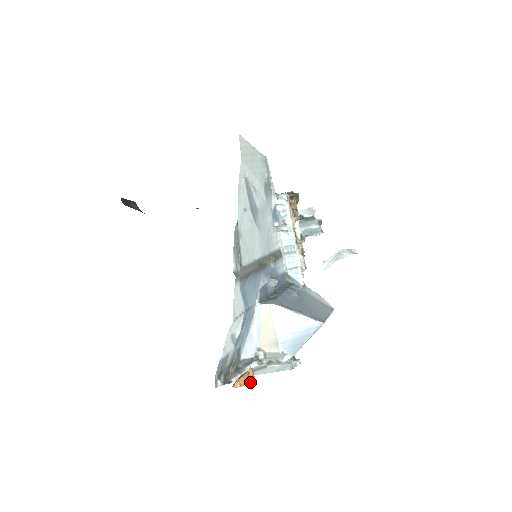
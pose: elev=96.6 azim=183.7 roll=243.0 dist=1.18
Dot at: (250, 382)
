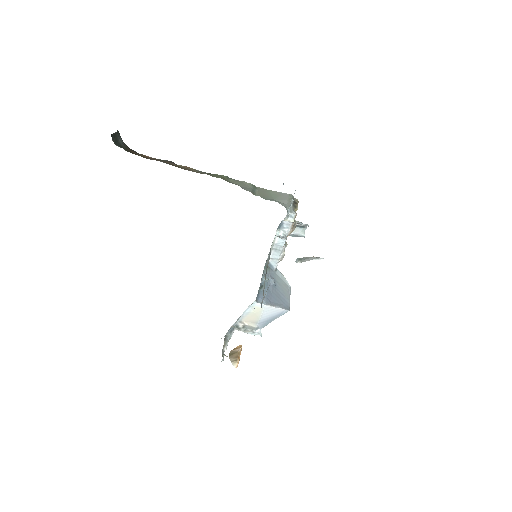
Dot at: occluded
